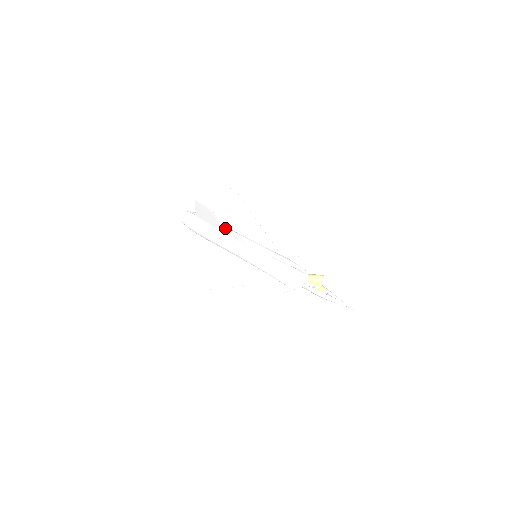
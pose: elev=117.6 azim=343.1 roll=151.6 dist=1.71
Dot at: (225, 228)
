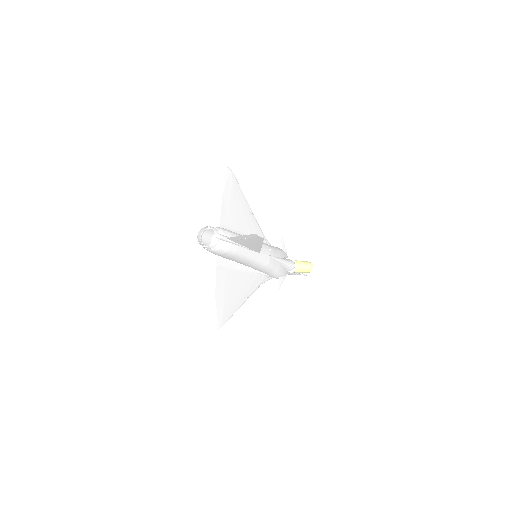
Dot at: (256, 246)
